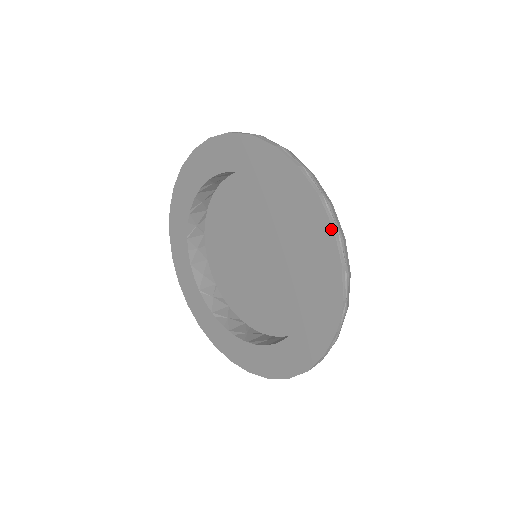
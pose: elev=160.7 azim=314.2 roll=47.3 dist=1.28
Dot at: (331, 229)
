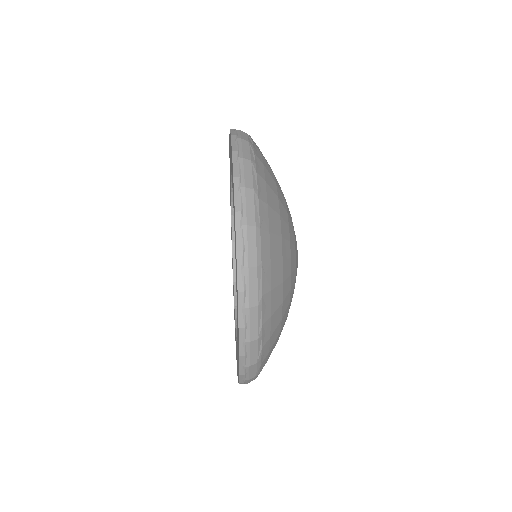
Dot at: (233, 178)
